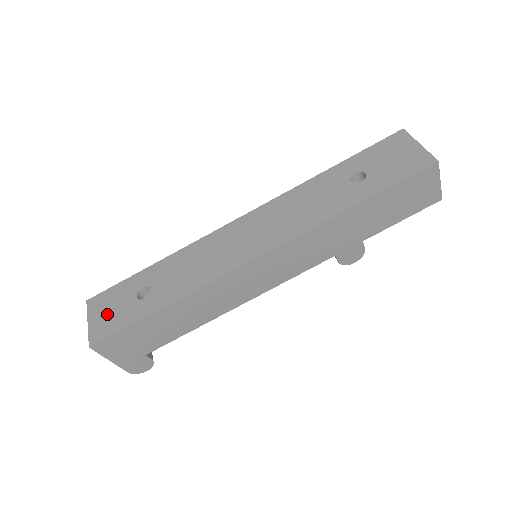
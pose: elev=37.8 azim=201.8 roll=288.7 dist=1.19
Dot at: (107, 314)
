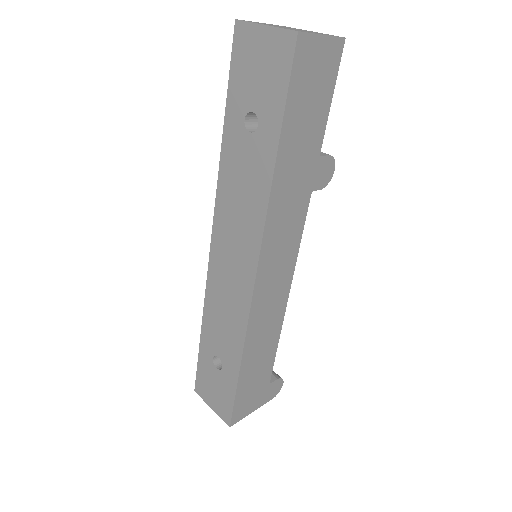
Dot at: (215, 395)
